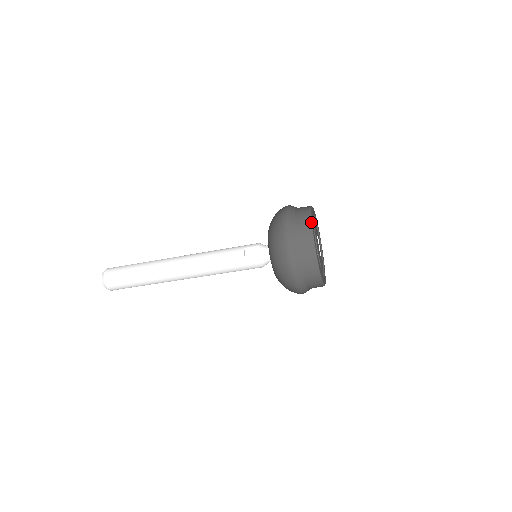
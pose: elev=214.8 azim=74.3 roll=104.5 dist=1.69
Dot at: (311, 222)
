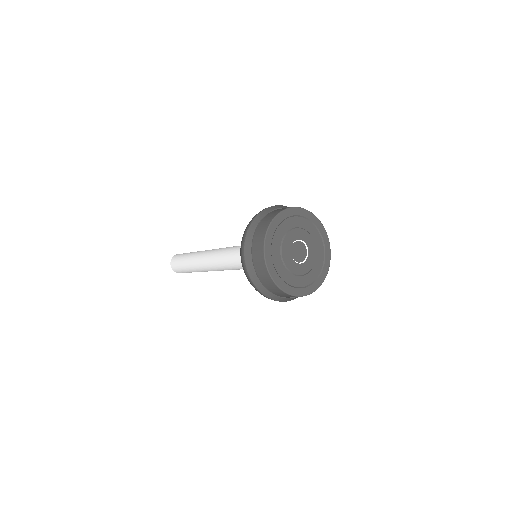
Dot at: (265, 236)
